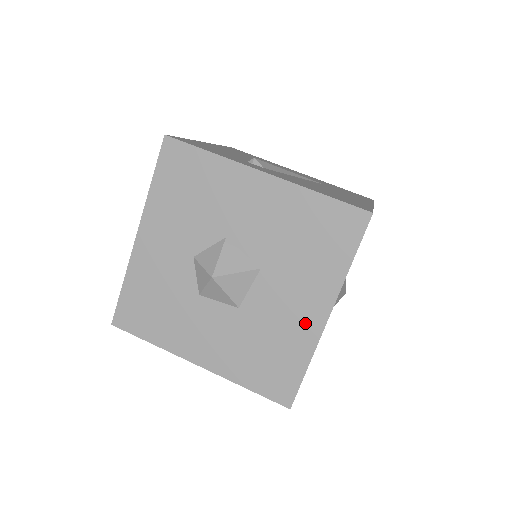
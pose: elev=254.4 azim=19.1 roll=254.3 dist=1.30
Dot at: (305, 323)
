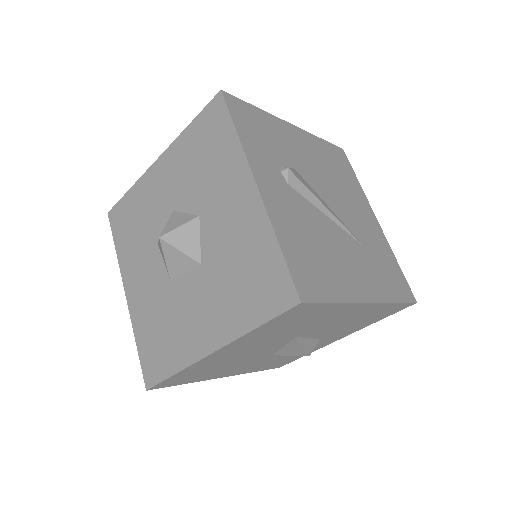
Dot at: (196, 339)
